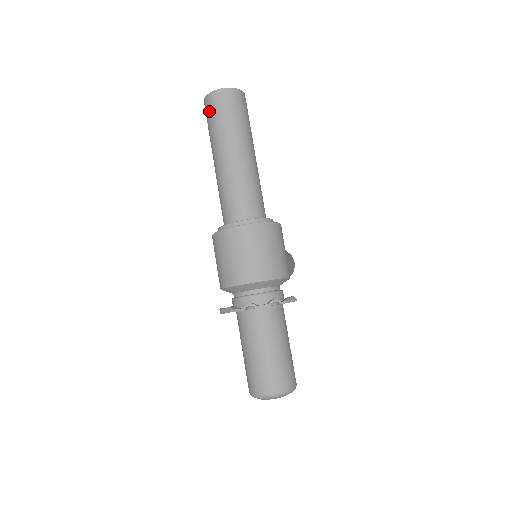
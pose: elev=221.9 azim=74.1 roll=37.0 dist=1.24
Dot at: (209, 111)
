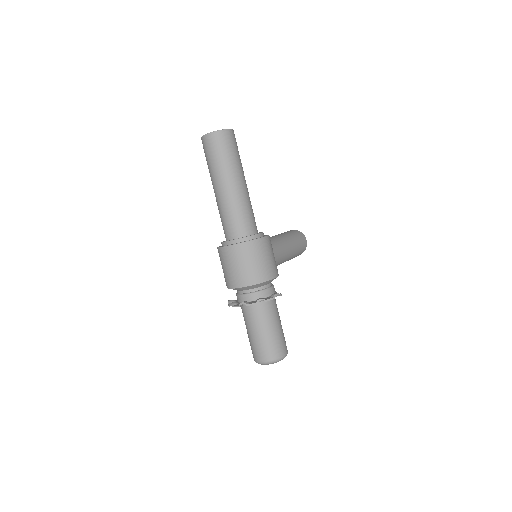
Dot at: (205, 150)
